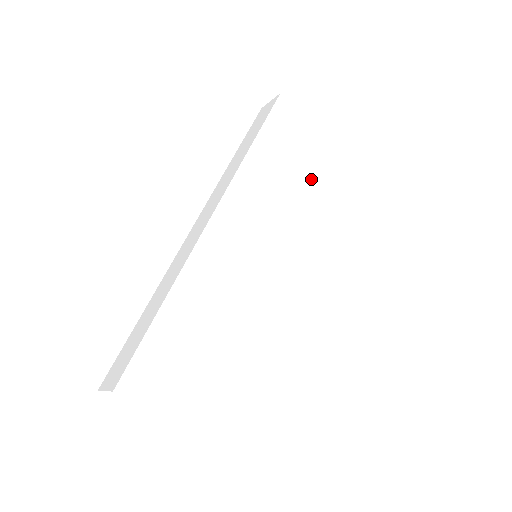
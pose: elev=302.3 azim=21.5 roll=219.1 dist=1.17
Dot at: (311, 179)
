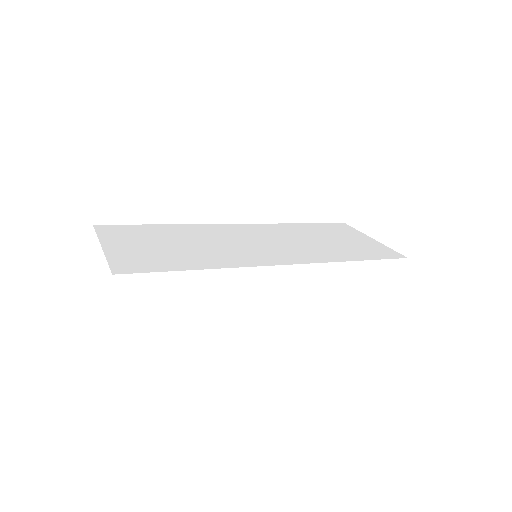
Dot at: (341, 244)
